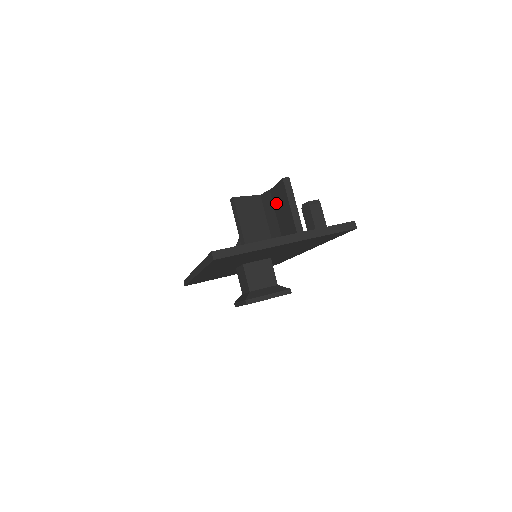
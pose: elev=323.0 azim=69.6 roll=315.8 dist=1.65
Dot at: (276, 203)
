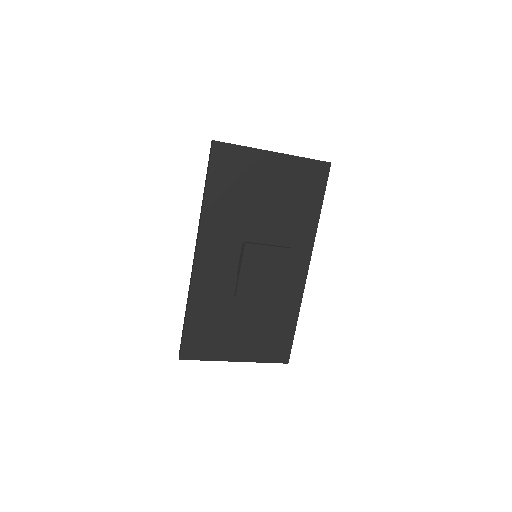
Dot at: occluded
